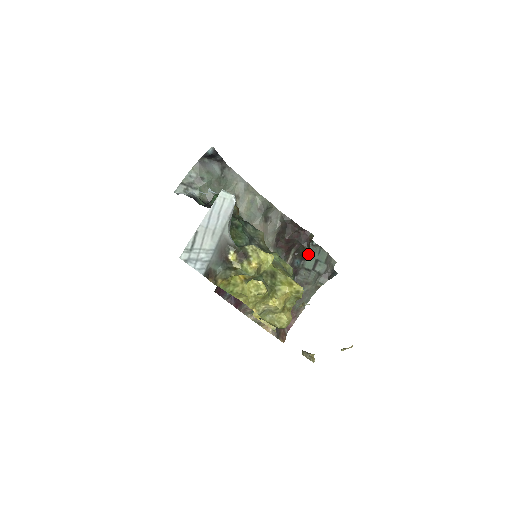
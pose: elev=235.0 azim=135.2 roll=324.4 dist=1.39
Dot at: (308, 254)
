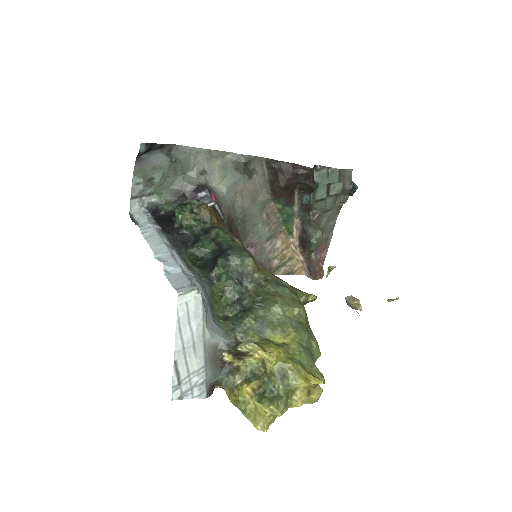
Dot at: (315, 186)
